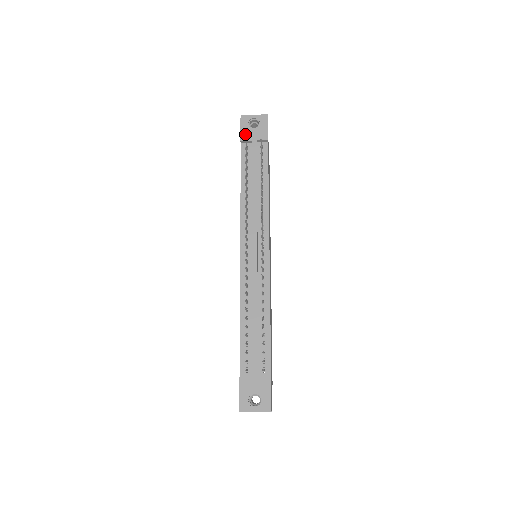
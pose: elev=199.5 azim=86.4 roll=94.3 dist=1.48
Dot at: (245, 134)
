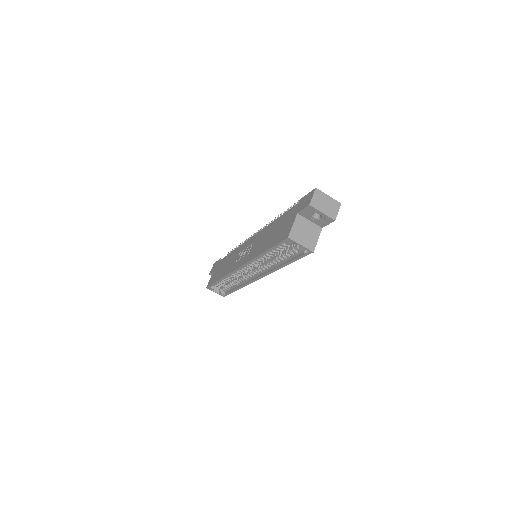
Dot at: occluded
